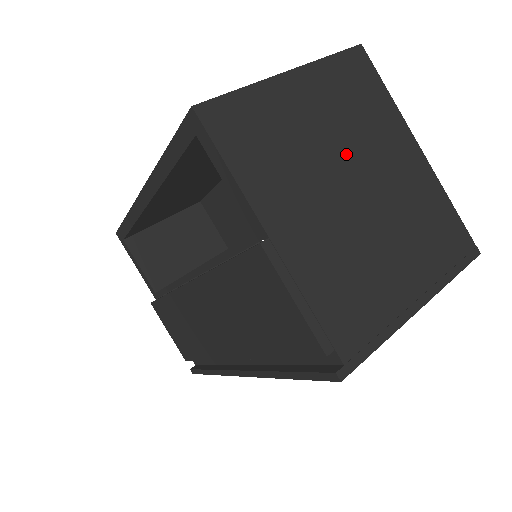
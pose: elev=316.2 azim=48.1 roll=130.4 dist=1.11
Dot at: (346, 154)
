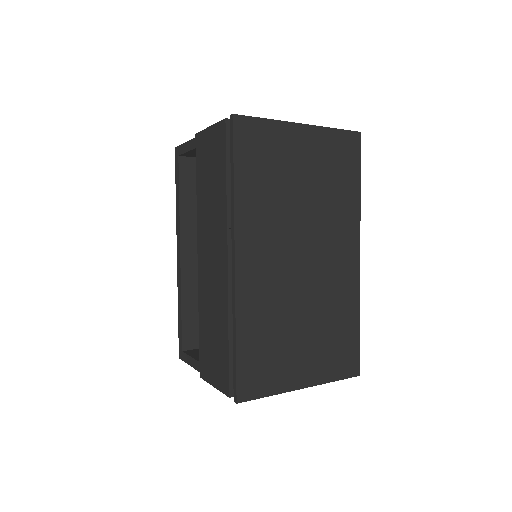
Dot at: occluded
